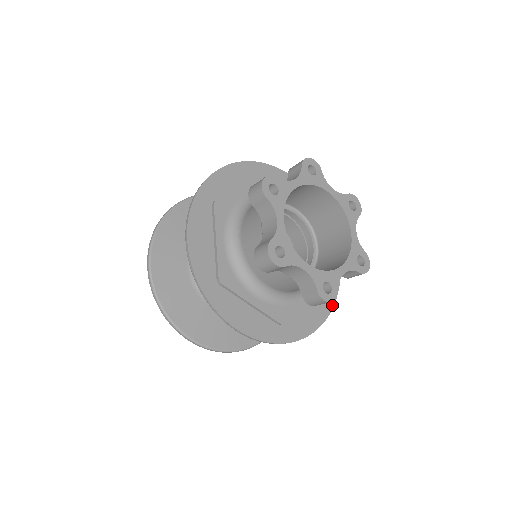
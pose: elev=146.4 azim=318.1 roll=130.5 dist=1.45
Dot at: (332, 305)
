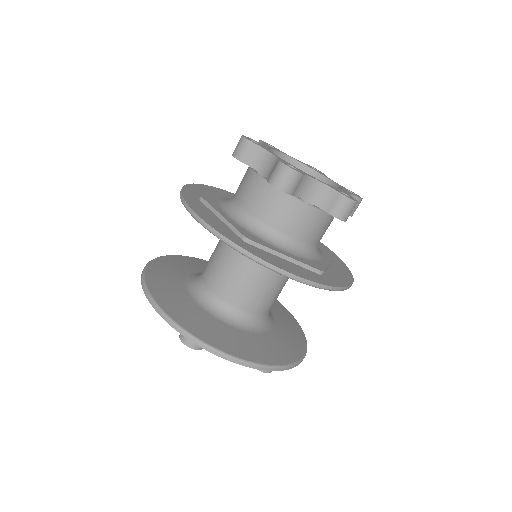
Dot at: (348, 270)
